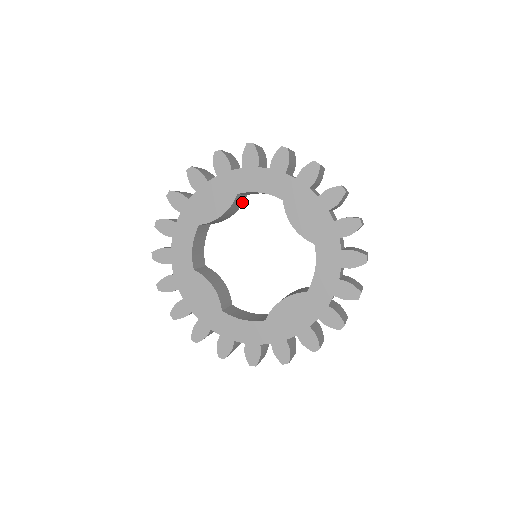
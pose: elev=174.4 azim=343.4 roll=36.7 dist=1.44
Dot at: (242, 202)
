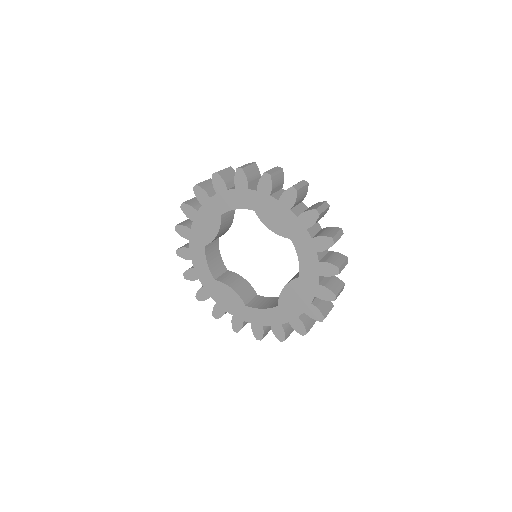
Dot at: (232, 215)
